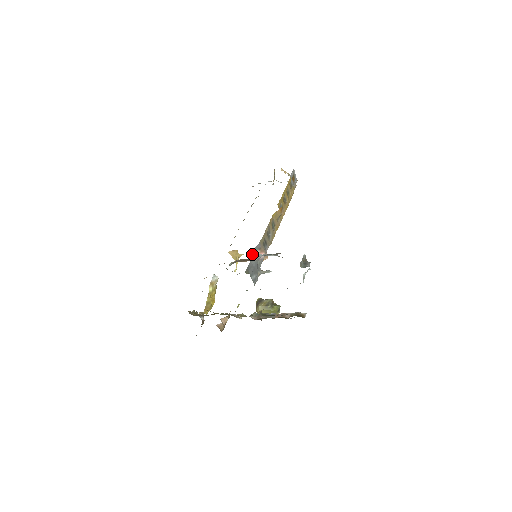
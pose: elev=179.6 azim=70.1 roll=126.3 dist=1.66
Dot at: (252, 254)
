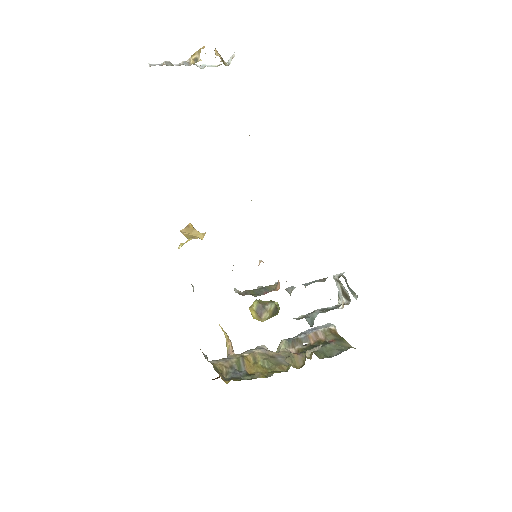
Dot at: occluded
